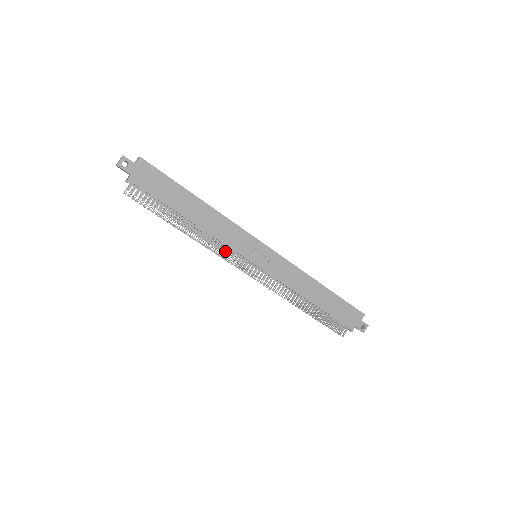
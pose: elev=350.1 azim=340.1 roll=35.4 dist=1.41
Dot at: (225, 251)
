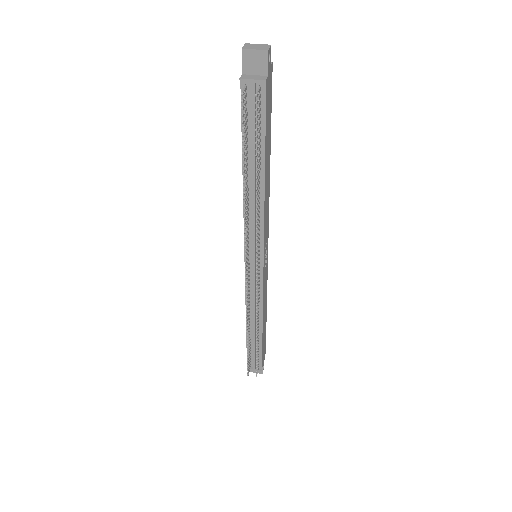
Dot at: (259, 236)
